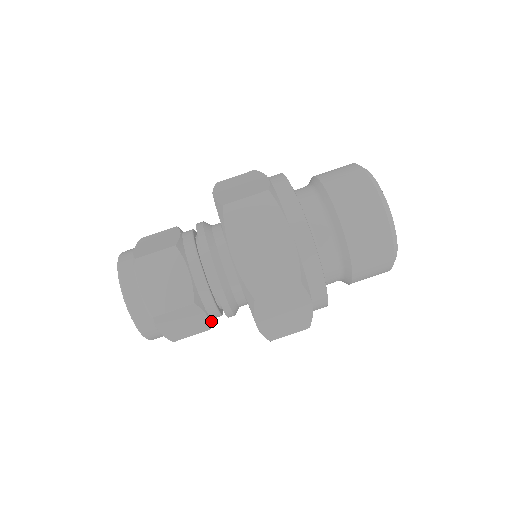
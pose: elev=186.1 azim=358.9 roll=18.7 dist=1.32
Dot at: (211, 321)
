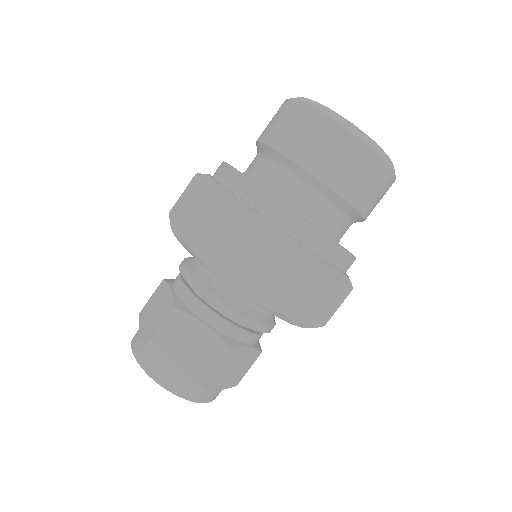
Dot at: (226, 338)
